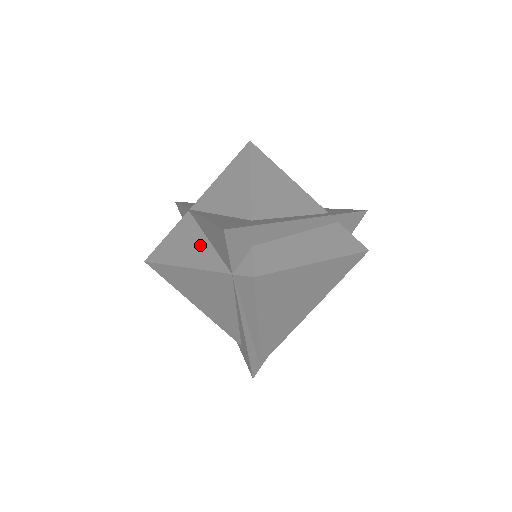
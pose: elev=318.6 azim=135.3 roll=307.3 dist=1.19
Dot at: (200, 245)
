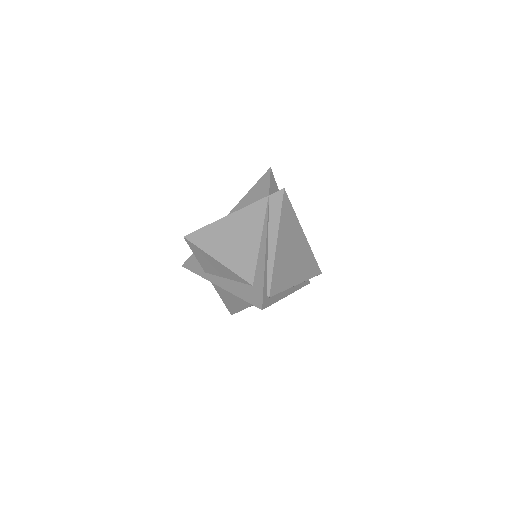
Dot at: occluded
